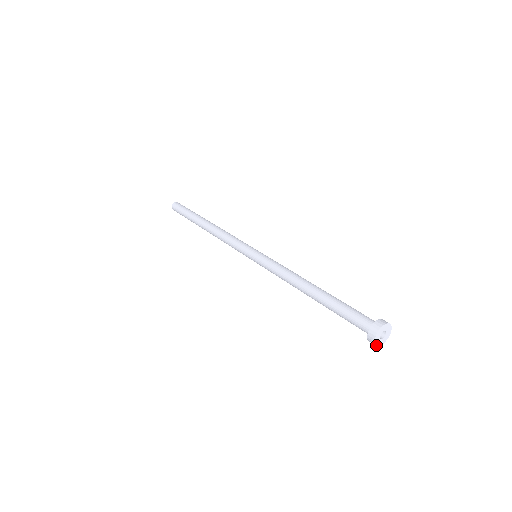
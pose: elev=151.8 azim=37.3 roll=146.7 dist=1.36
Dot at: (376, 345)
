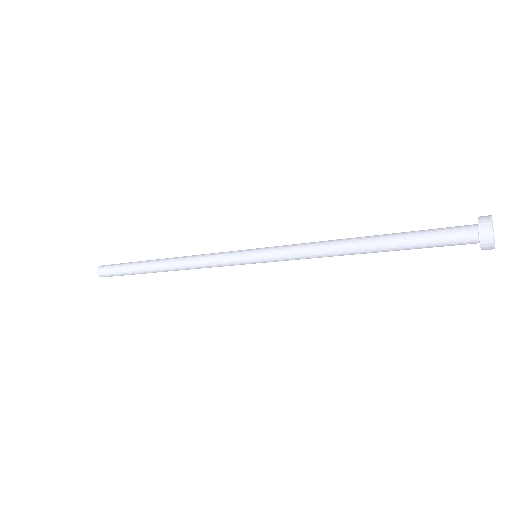
Dot at: (493, 240)
